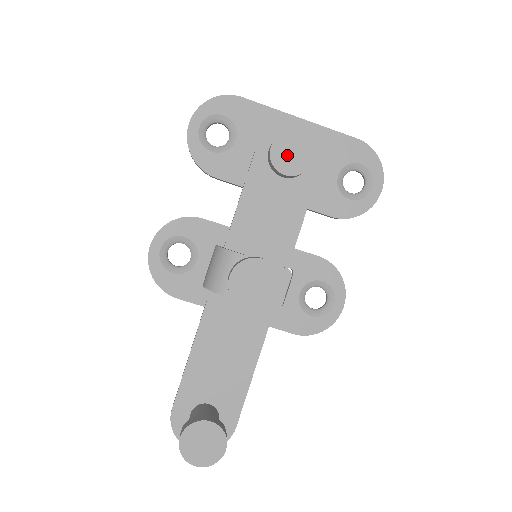
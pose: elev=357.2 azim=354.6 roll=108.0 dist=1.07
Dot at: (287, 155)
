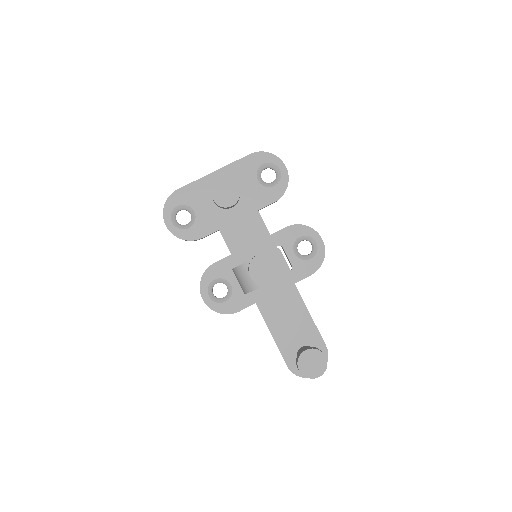
Dot at: (224, 196)
